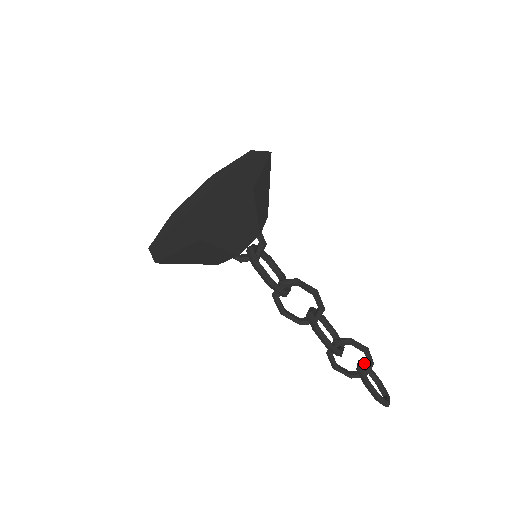
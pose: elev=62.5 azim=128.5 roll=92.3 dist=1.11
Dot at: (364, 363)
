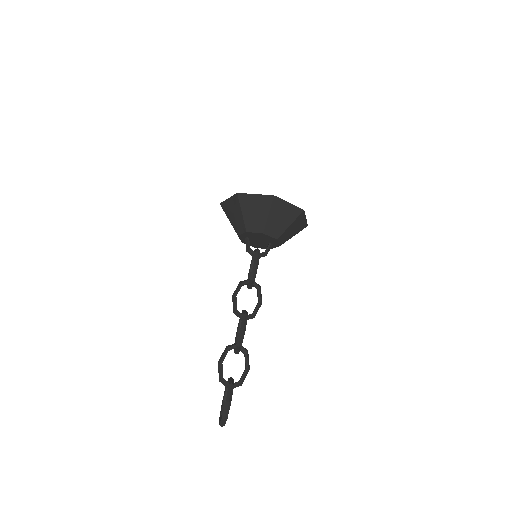
Dot at: occluded
